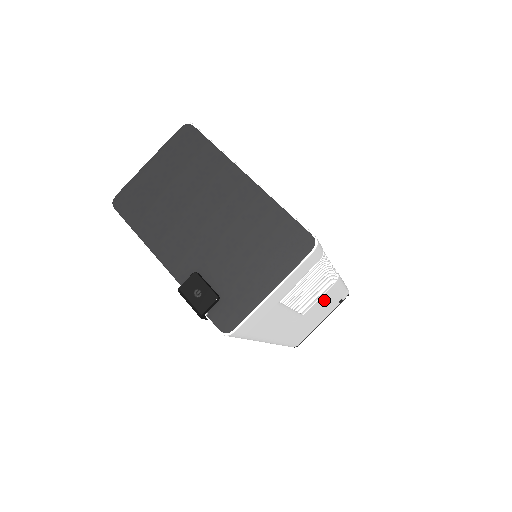
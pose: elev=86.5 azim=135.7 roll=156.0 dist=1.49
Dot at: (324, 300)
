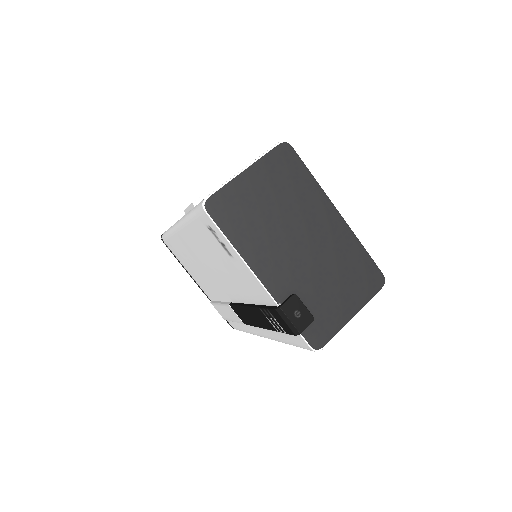
Dot at: occluded
